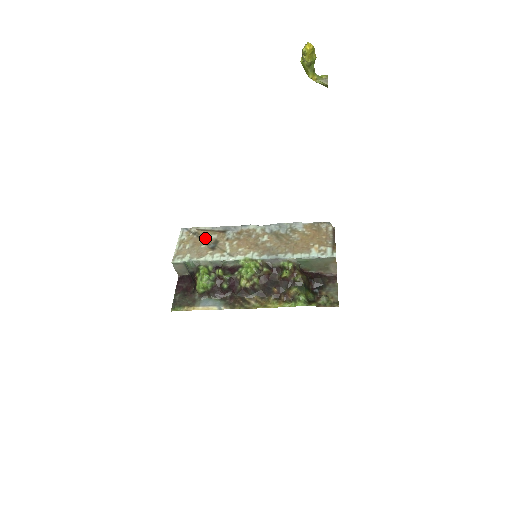
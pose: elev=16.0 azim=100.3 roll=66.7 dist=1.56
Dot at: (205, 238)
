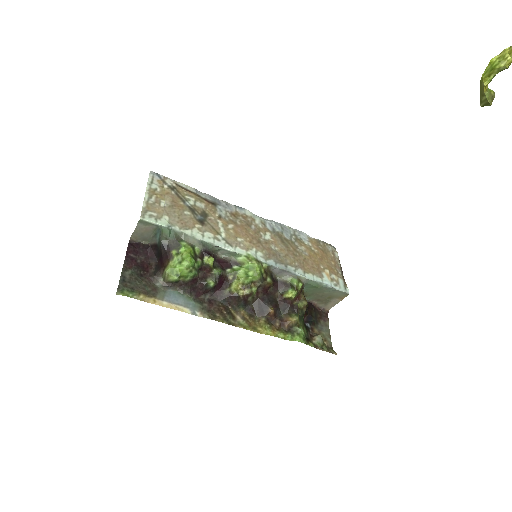
Dot at: (188, 202)
